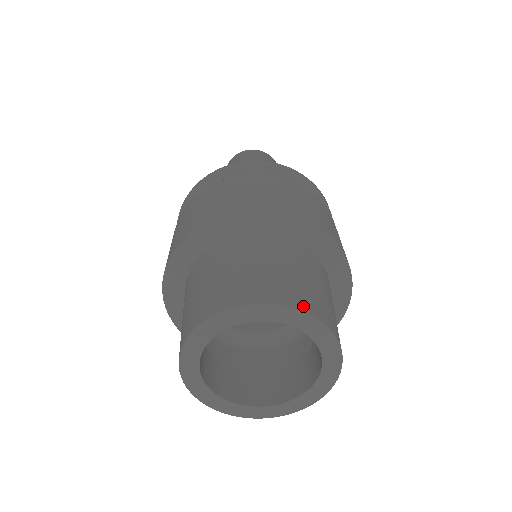
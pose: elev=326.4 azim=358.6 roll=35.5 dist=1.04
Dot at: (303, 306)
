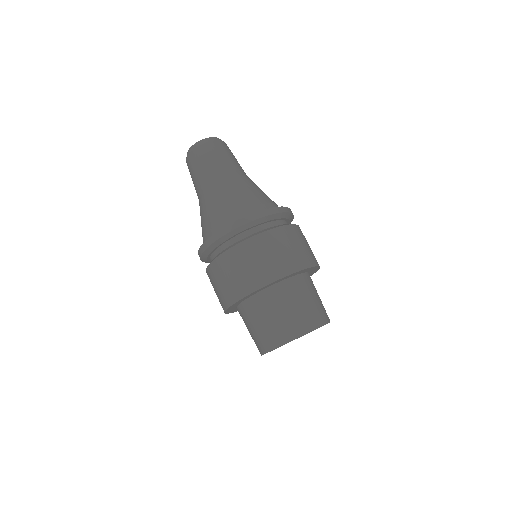
Dot at: (279, 343)
